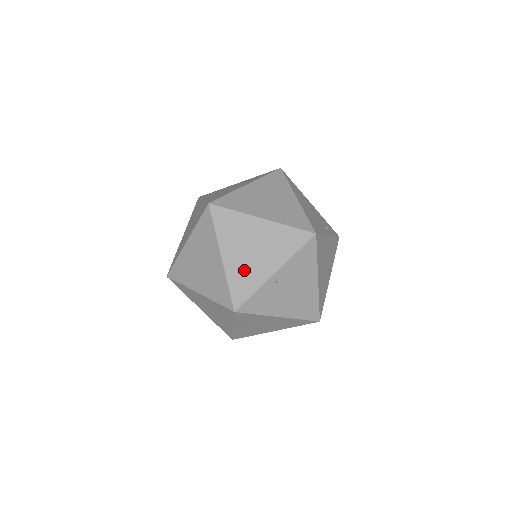
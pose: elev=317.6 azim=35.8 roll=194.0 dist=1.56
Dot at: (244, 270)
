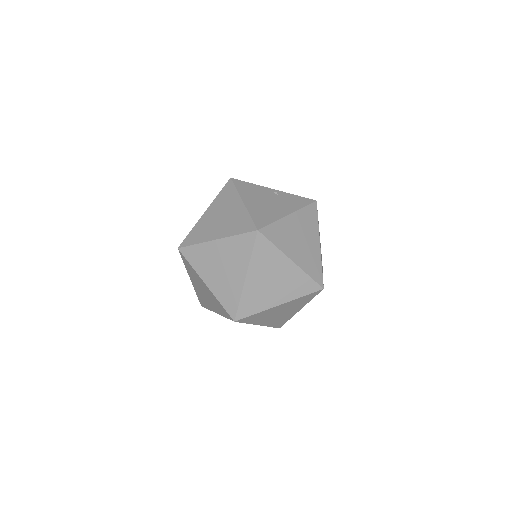
Dot at: occluded
